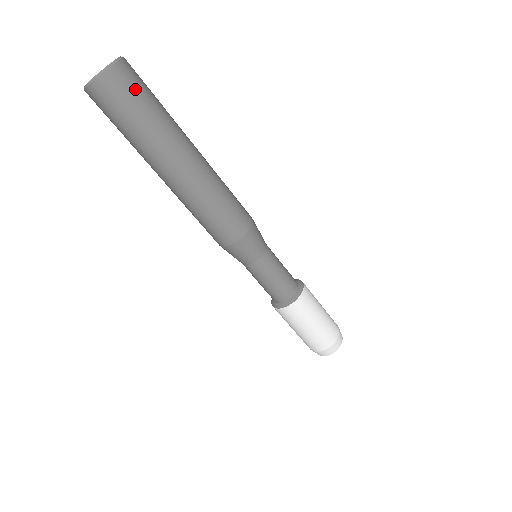
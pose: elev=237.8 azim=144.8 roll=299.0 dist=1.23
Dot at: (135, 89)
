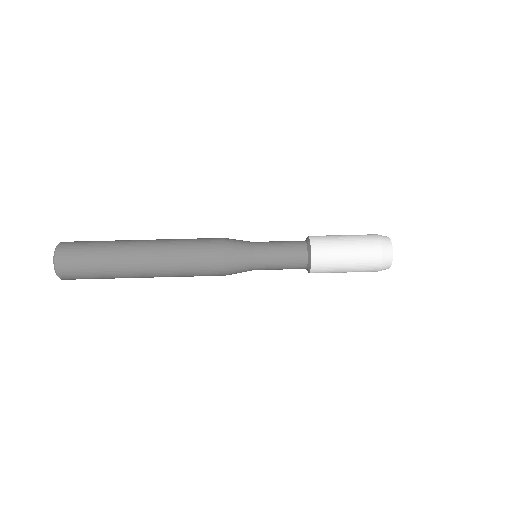
Dot at: (77, 250)
